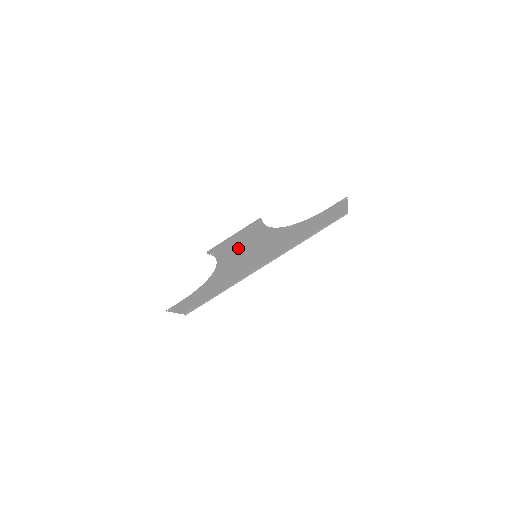
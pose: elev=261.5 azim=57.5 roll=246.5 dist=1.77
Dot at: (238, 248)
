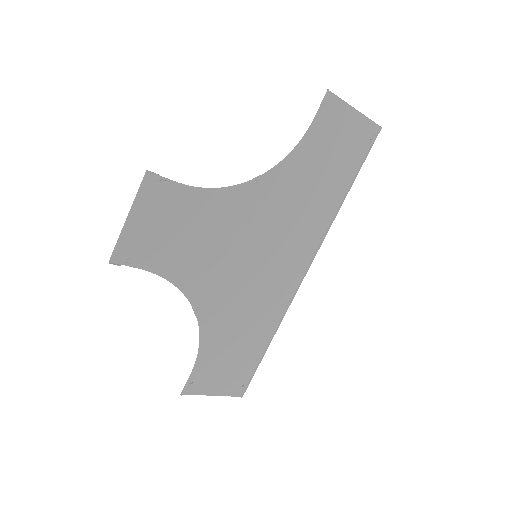
Dot at: (183, 245)
